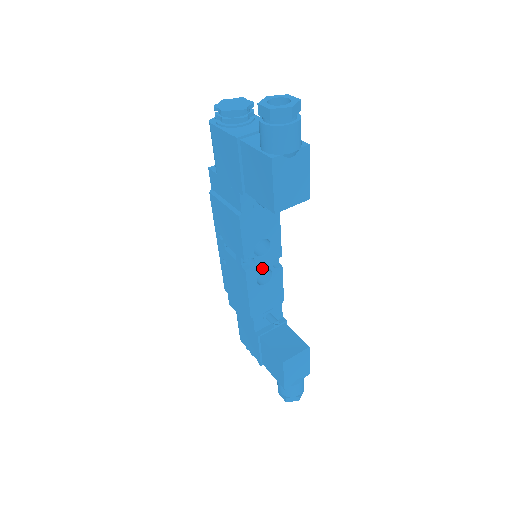
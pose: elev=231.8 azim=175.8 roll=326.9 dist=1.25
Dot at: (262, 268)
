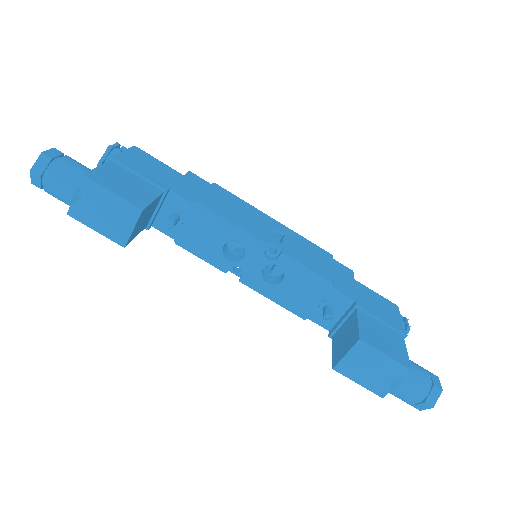
Dot at: (257, 269)
